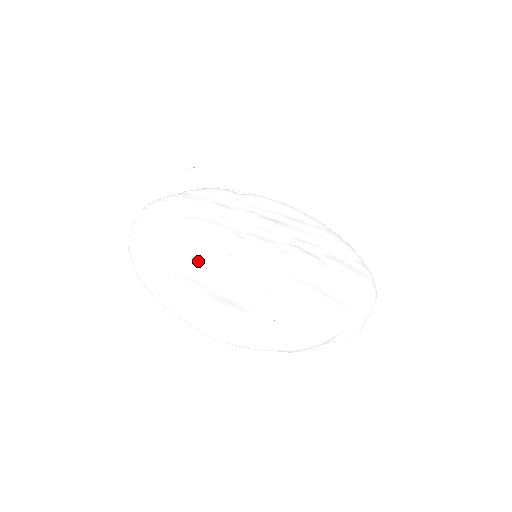
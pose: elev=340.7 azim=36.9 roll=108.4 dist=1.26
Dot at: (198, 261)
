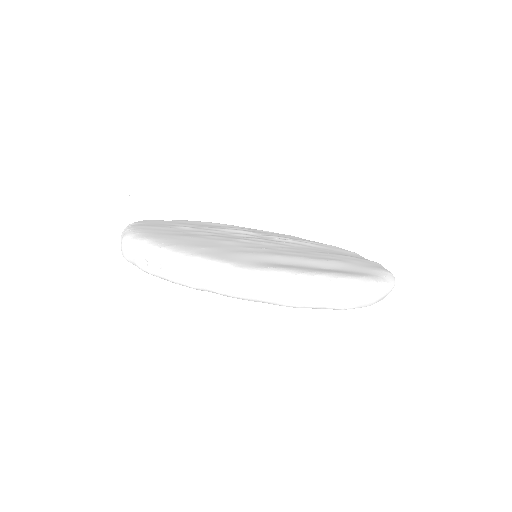
Dot at: (258, 255)
